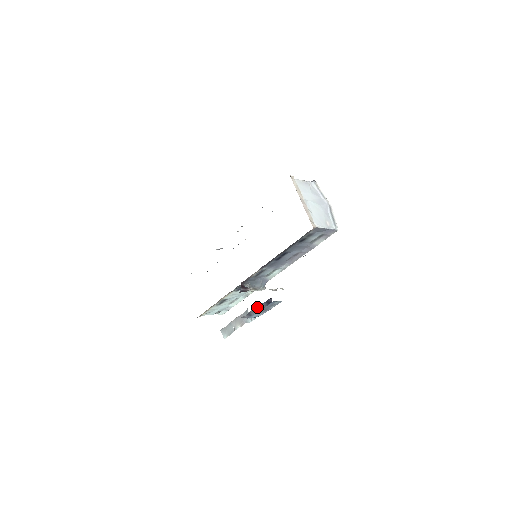
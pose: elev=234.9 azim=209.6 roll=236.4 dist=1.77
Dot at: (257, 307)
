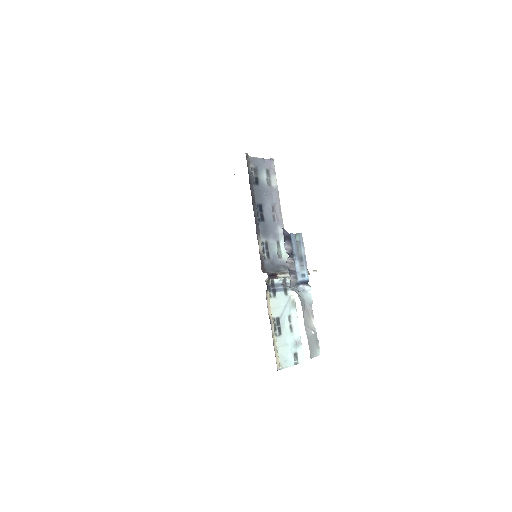
Dot at: occluded
